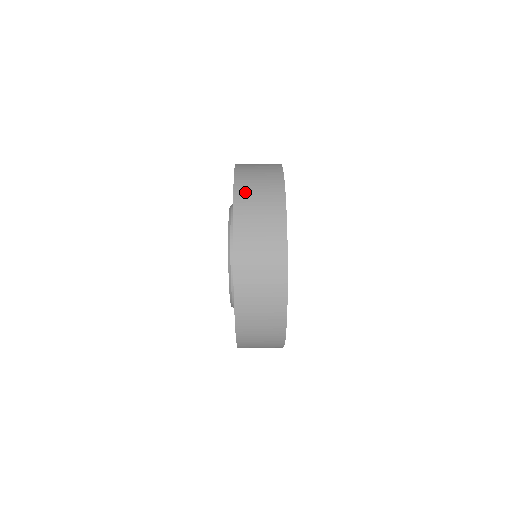
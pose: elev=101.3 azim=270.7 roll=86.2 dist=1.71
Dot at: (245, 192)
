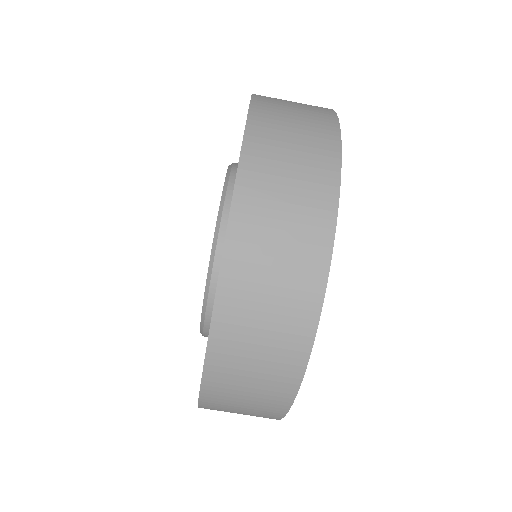
Dot at: (270, 111)
